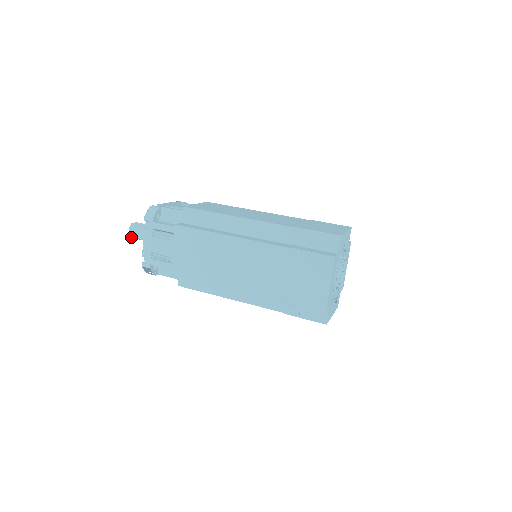
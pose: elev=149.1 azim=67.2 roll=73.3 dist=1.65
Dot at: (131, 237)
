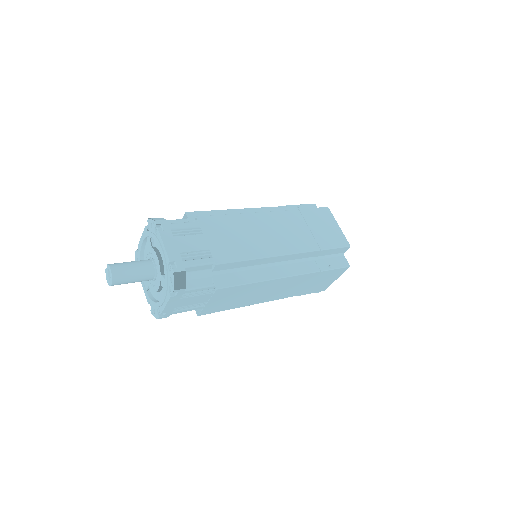
Dot at: (112, 280)
